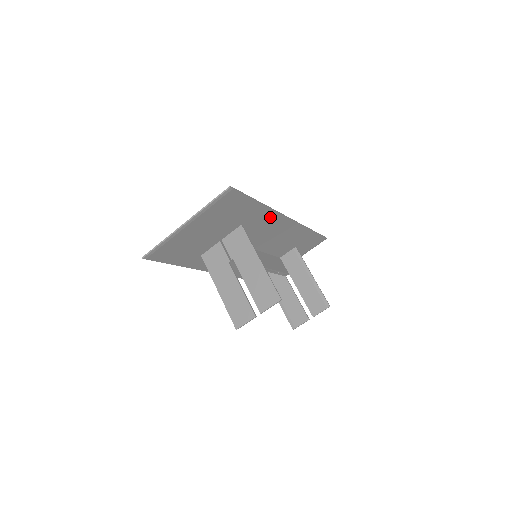
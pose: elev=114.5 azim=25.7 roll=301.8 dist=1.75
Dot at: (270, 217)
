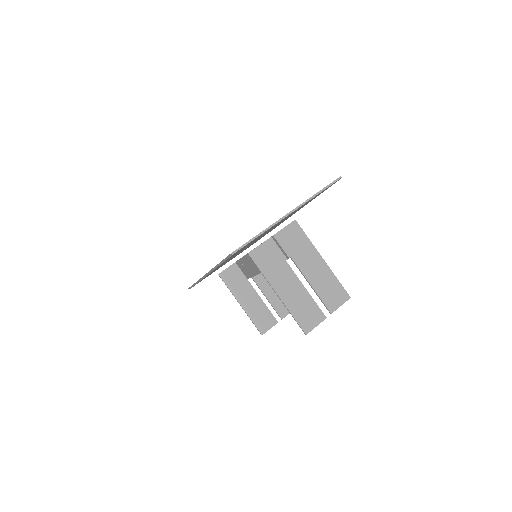
Dot at: occluded
